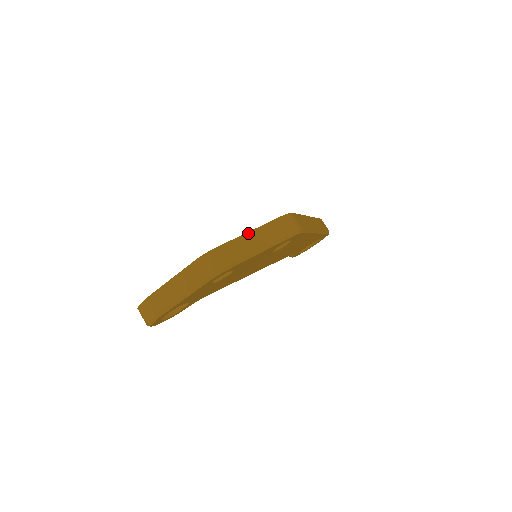
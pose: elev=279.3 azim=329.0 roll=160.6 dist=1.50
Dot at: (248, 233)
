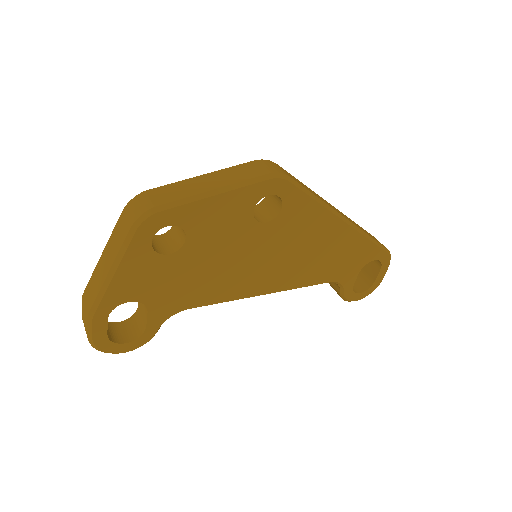
Dot at: (200, 176)
